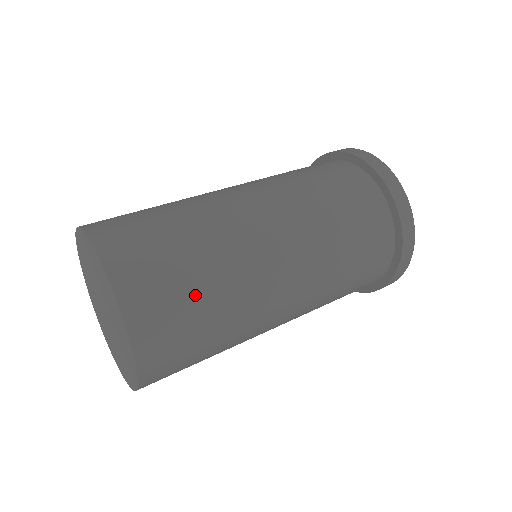
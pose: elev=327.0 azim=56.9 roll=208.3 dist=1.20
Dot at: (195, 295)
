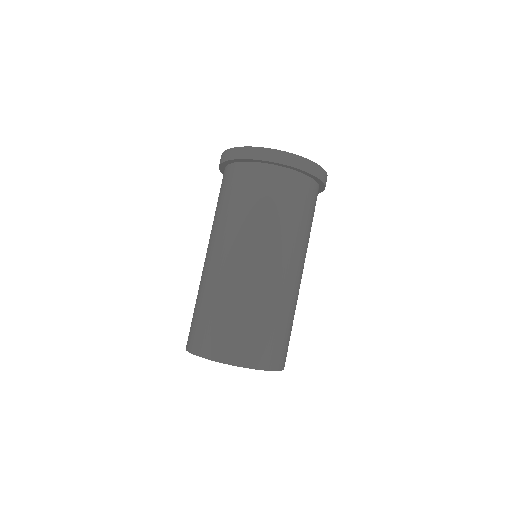
Dot at: (249, 324)
